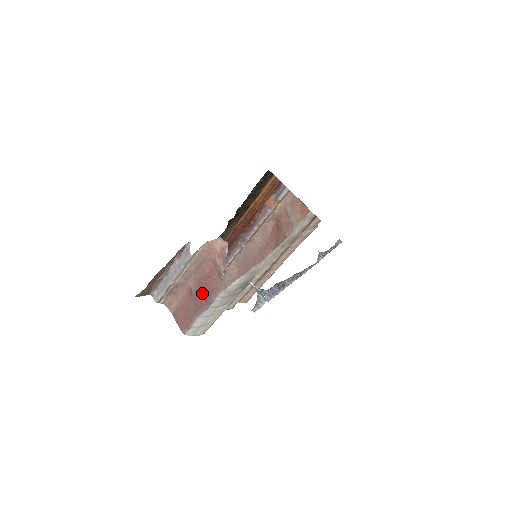
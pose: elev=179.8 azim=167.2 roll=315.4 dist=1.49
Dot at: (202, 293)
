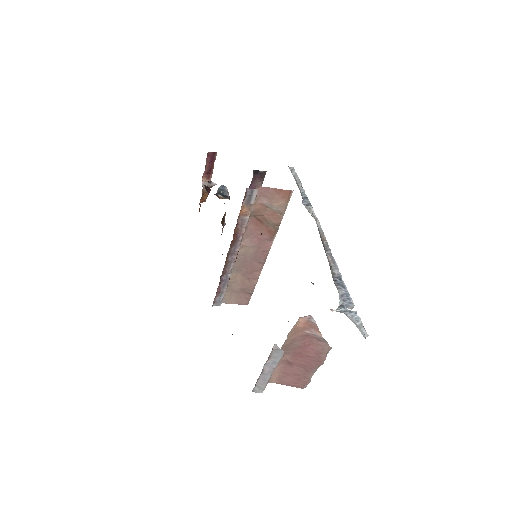
Dot at: (306, 359)
